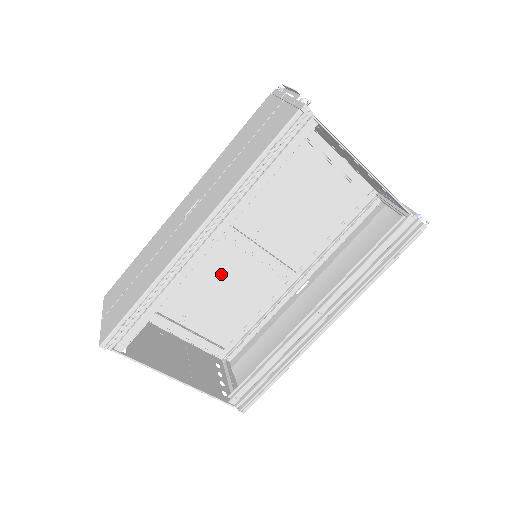
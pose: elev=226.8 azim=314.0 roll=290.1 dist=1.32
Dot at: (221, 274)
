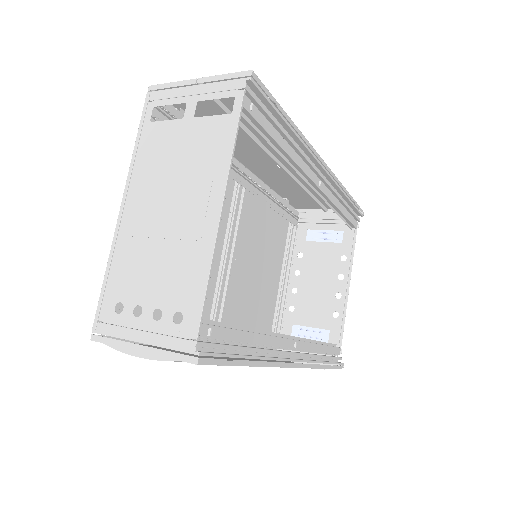
Dot at: occluded
